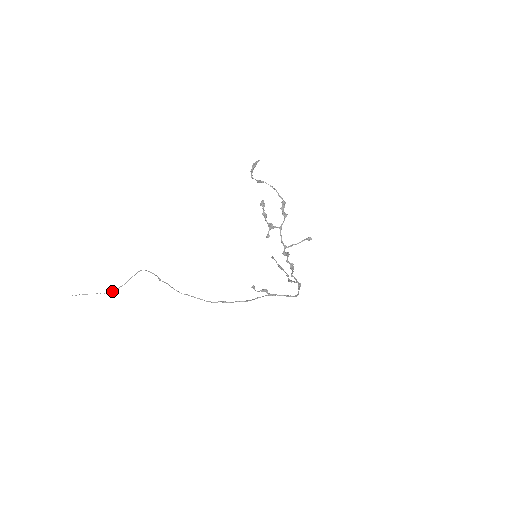
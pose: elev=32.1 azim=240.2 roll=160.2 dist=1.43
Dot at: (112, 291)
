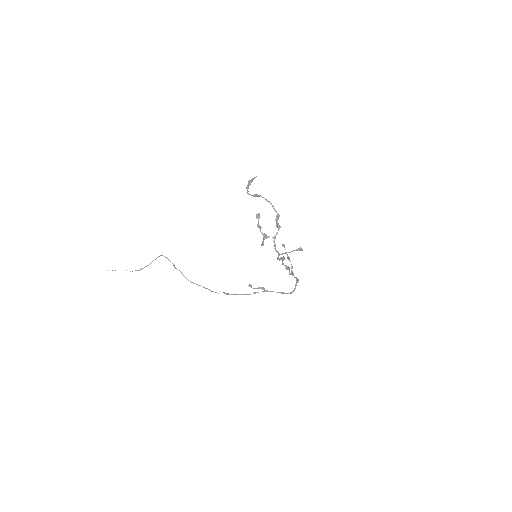
Dot at: (139, 270)
